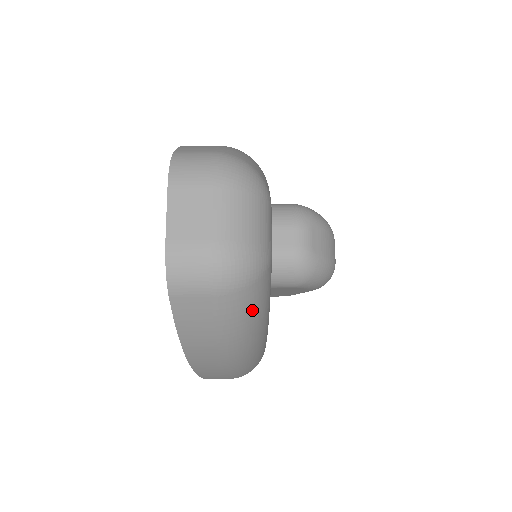
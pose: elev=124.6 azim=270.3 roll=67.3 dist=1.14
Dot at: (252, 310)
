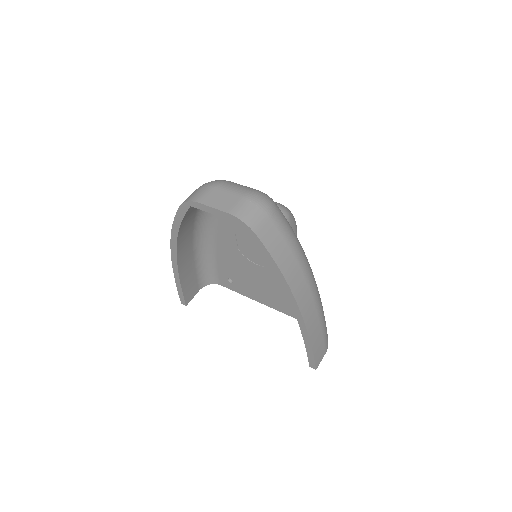
Dot at: (289, 224)
